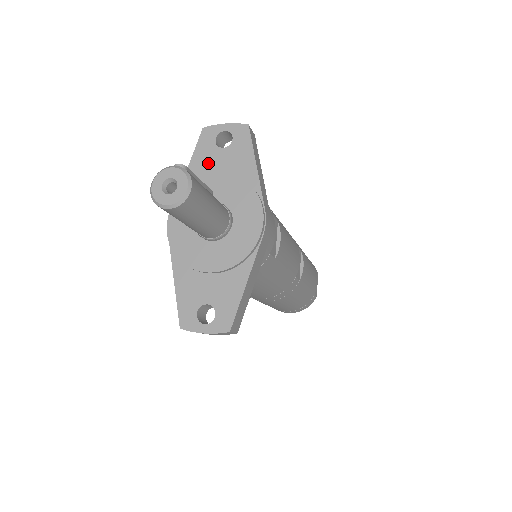
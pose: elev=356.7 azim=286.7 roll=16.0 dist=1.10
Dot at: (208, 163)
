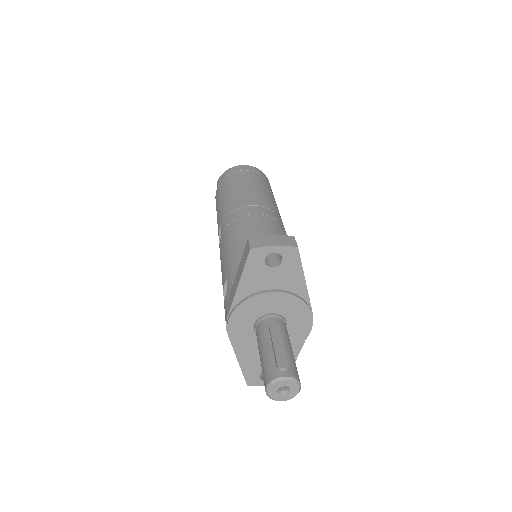
Dot at: (259, 280)
